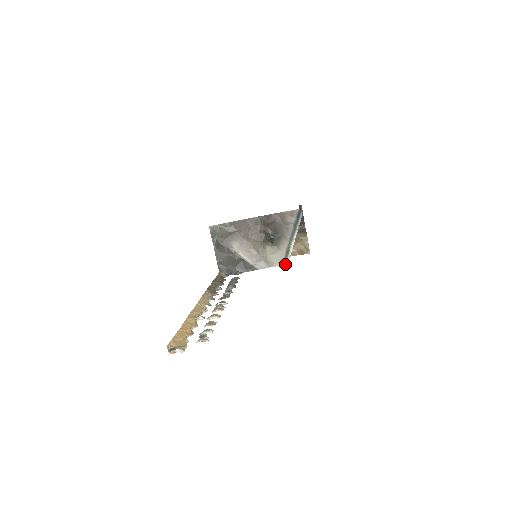
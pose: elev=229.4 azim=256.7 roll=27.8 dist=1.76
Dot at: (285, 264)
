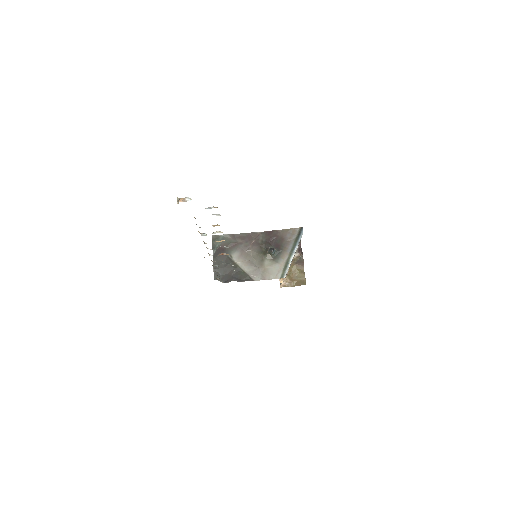
Dot at: (282, 277)
